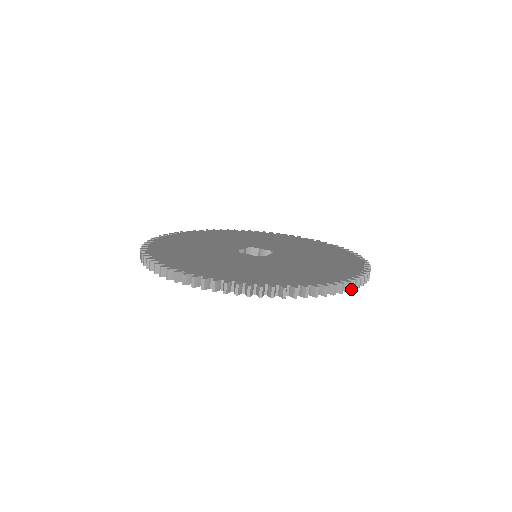
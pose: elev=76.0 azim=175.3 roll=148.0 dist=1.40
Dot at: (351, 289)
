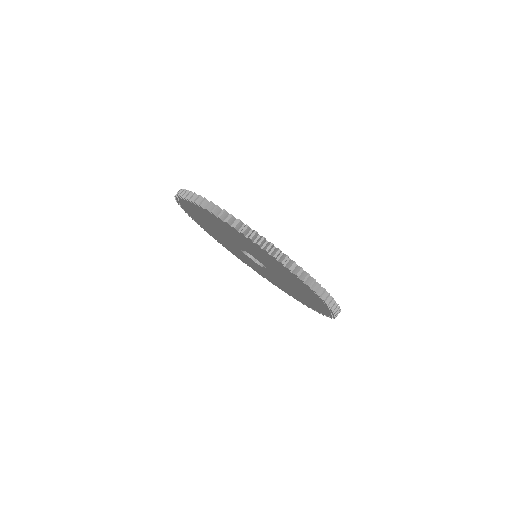
Dot at: (265, 249)
